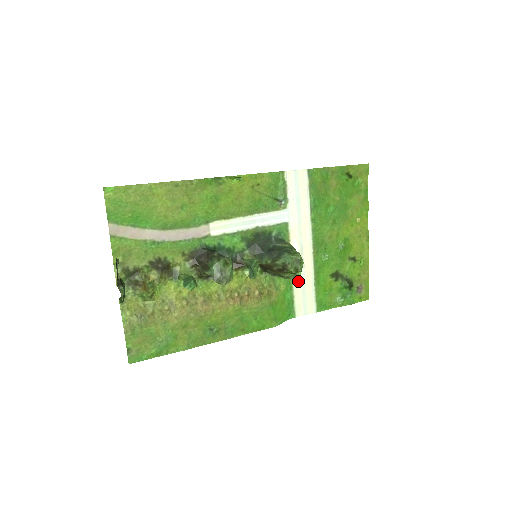
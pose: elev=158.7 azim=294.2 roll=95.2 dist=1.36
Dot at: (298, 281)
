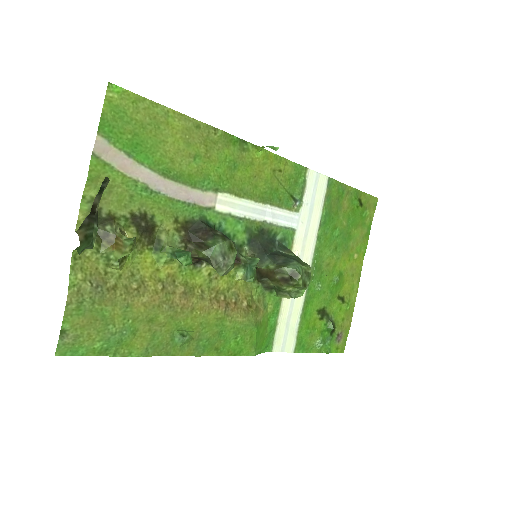
Dot at: (286, 306)
